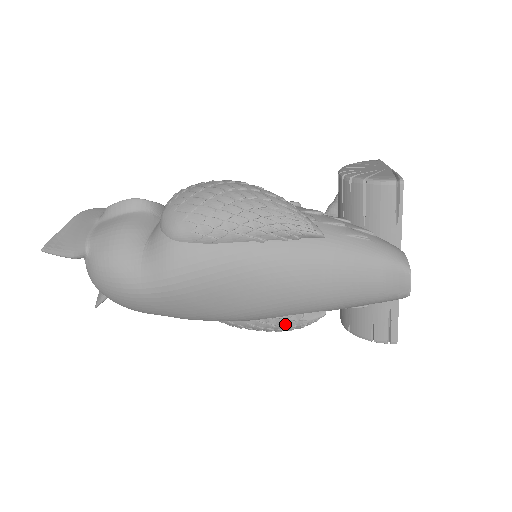
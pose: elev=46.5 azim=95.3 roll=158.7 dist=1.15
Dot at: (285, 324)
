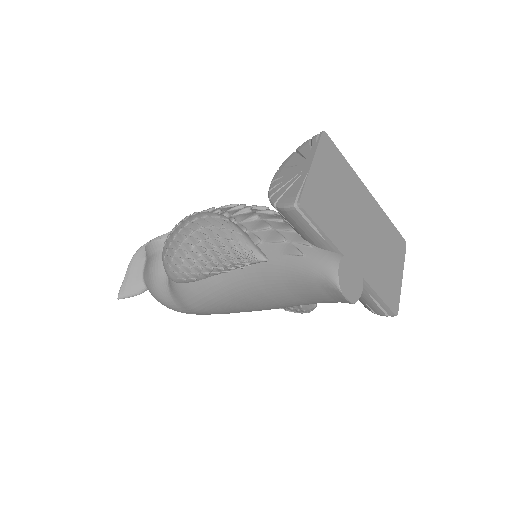
Dot at: (295, 311)
